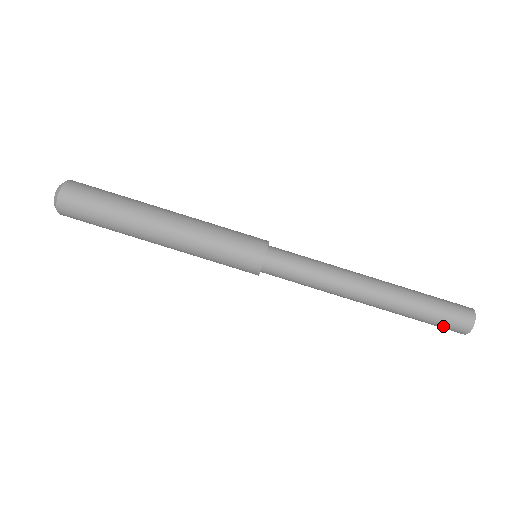
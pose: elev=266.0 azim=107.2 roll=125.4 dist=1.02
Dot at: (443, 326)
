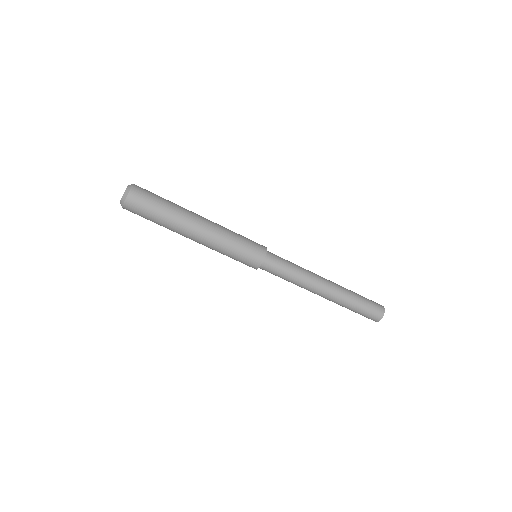
Dot at: occluded
